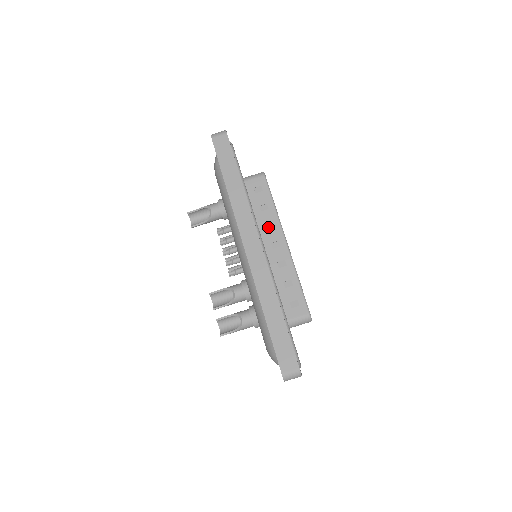
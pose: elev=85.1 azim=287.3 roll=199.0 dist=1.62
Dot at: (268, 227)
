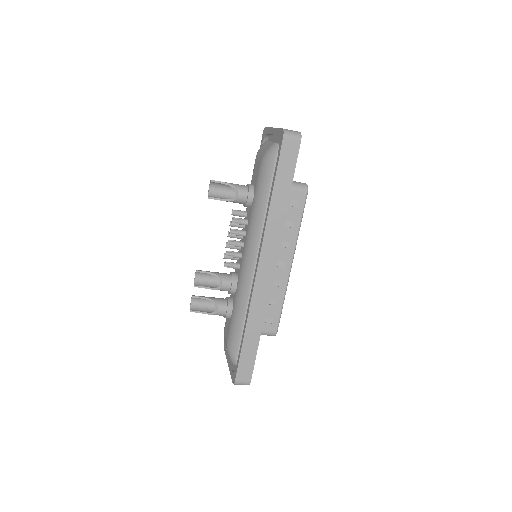
Dot at: (283, 244)
